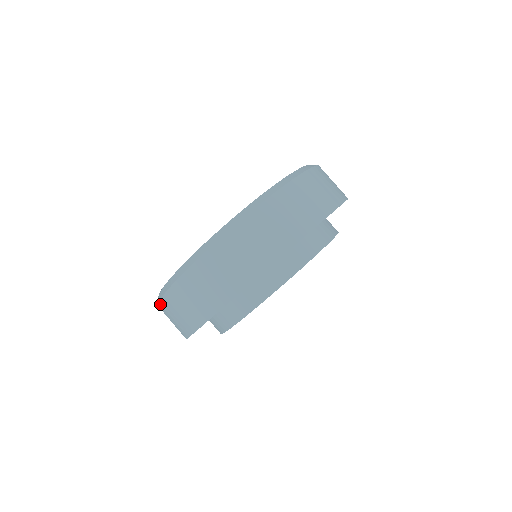
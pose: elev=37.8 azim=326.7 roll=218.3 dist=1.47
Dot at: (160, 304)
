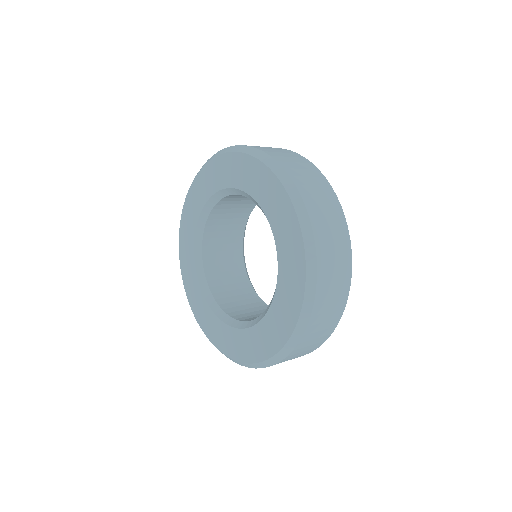
Dot at: occluded
